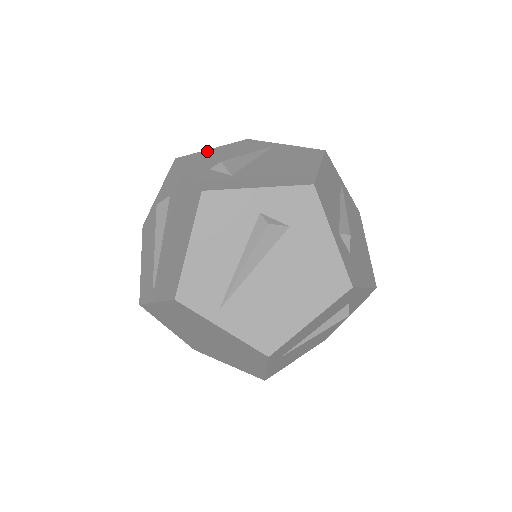
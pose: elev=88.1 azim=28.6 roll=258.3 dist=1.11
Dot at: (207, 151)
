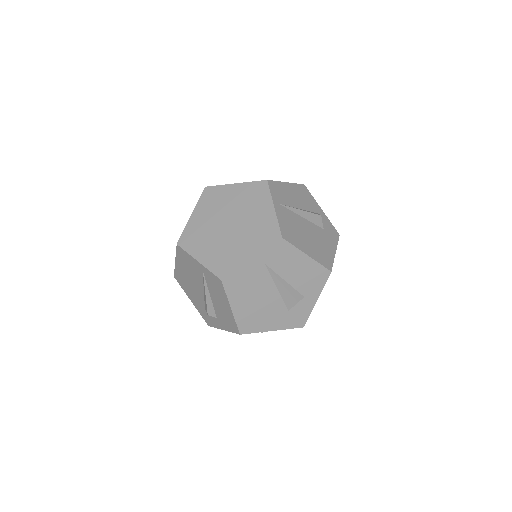
Dot at: occluded
